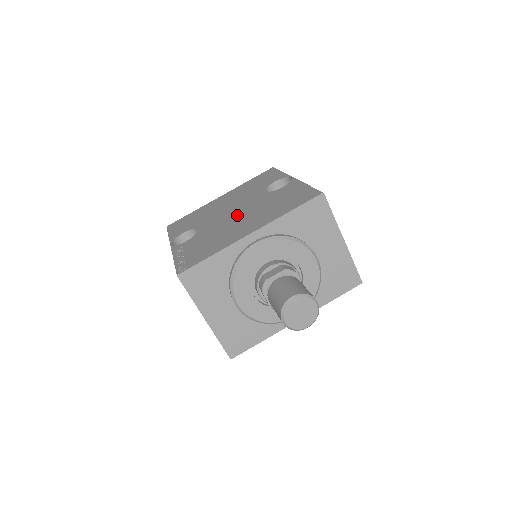
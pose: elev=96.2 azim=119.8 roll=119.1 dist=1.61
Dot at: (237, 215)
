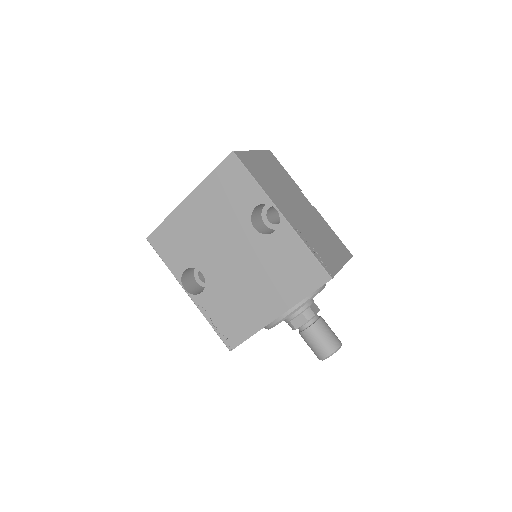
Dot at: (241, 270)
